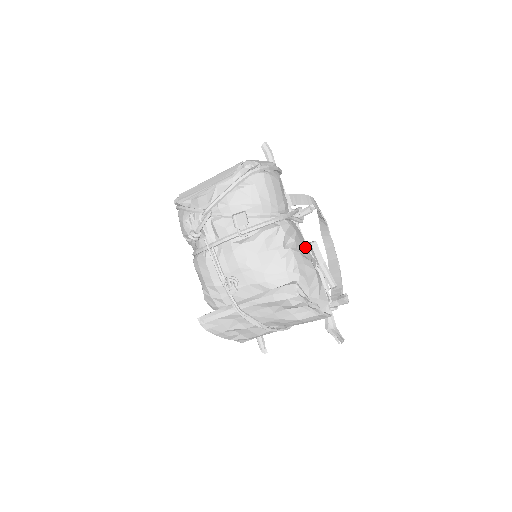
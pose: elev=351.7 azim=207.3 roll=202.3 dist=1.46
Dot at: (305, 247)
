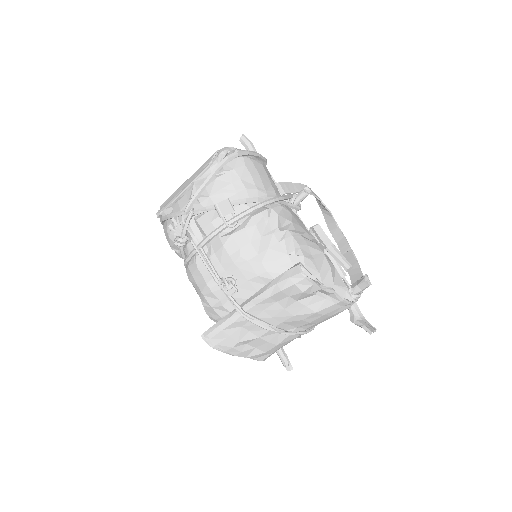
Dot at: (307, 232)
